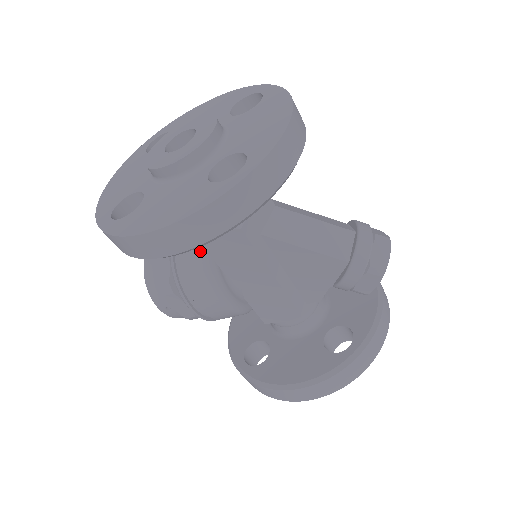
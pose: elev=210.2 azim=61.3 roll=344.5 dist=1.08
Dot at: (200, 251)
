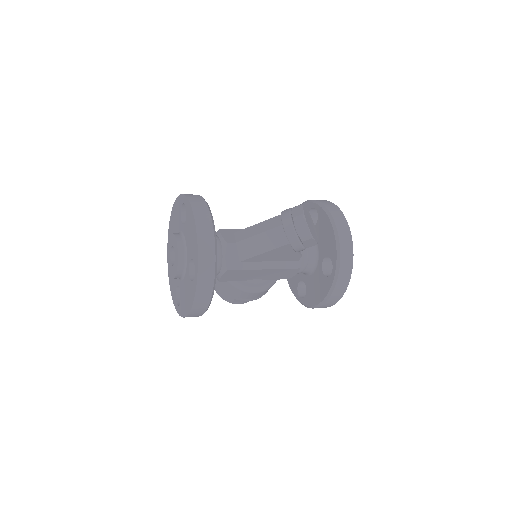
Dot at: occluded
